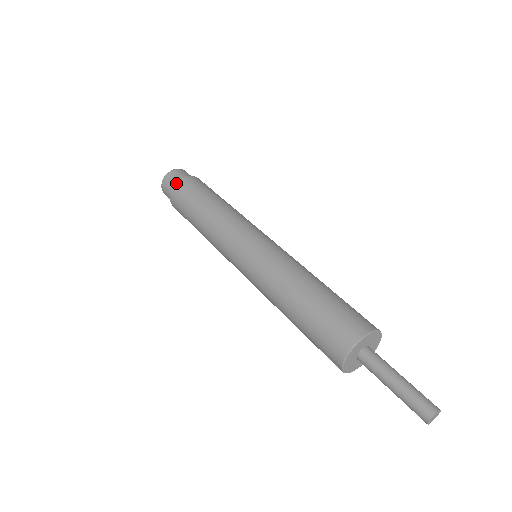
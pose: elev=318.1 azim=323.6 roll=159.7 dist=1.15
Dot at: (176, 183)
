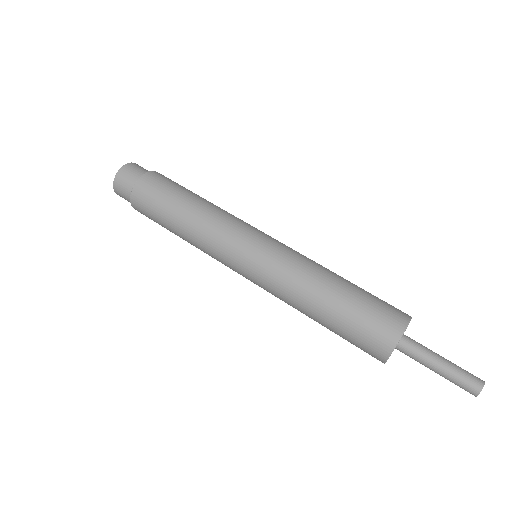
Dot at: (142, 176)
